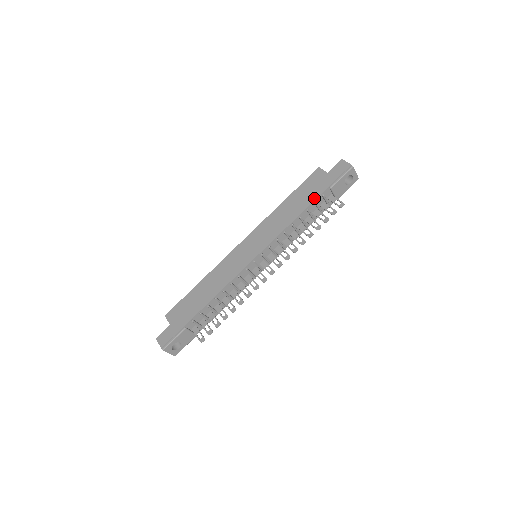
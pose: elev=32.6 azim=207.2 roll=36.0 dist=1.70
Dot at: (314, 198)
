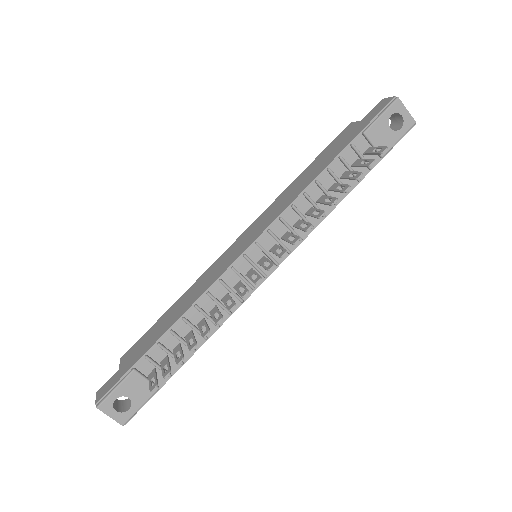
Dot at: (338, 152)
